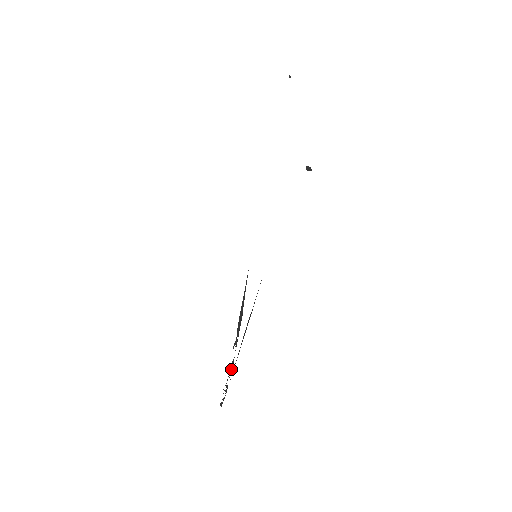
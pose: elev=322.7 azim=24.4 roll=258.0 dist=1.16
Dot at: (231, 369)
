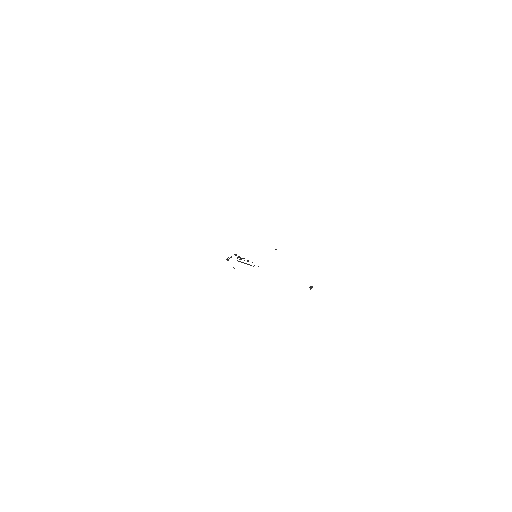
Dot at: occluded
